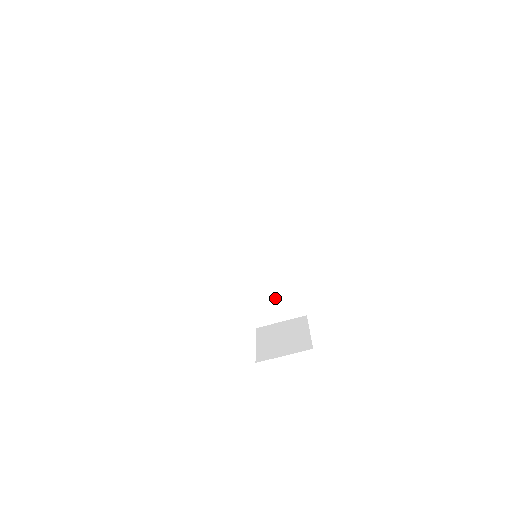
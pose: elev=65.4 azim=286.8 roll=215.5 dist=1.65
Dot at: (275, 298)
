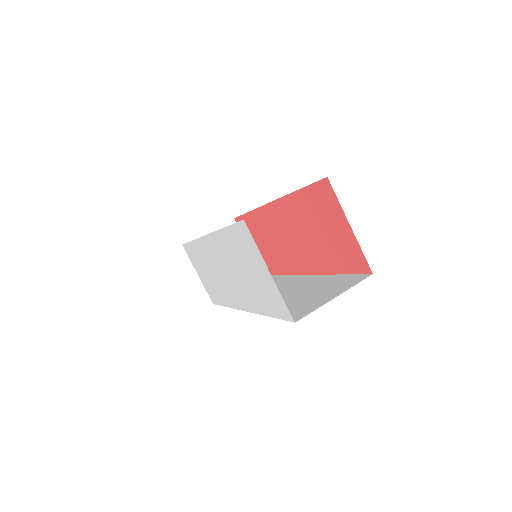
Dot at: (314, 295)
